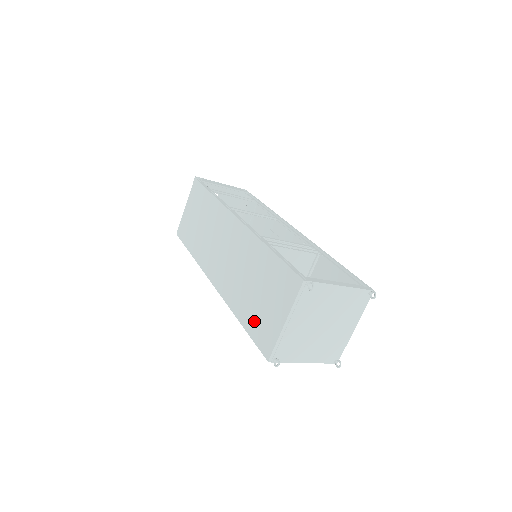
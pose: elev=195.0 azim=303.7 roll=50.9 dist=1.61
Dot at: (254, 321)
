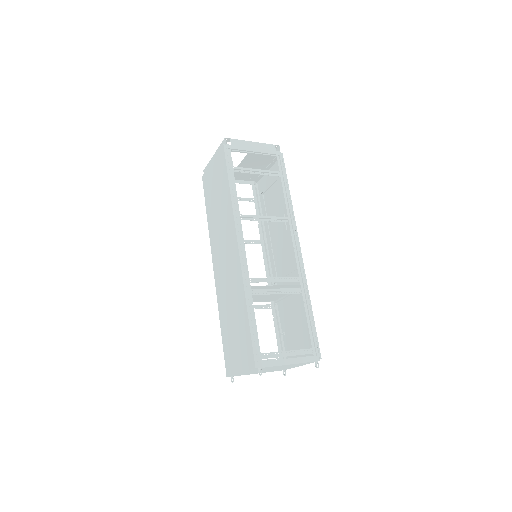
Dot at: (227, 341)
